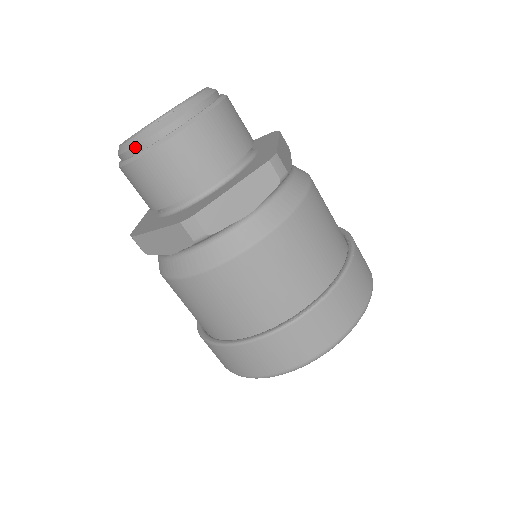
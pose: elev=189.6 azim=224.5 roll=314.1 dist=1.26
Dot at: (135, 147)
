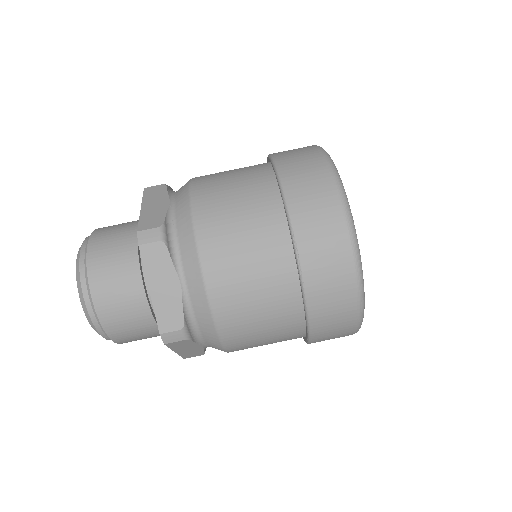
Dot at: occluded
